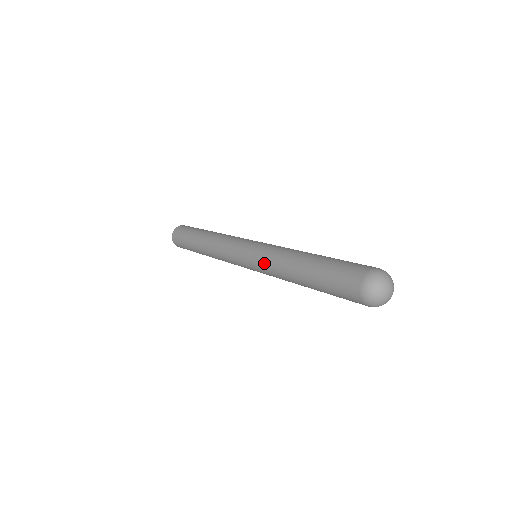
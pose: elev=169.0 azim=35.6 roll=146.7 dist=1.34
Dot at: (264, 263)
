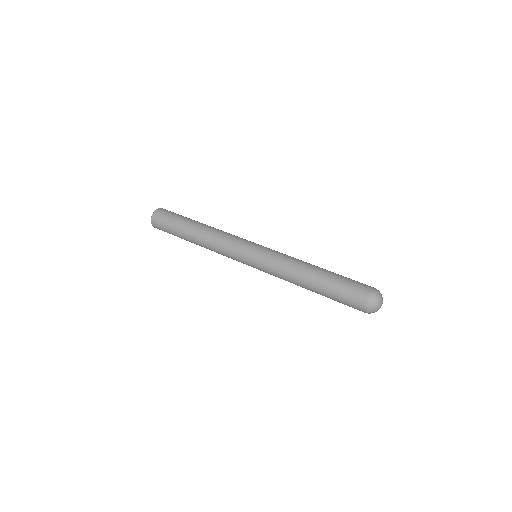
Dot at: (276, 261)
